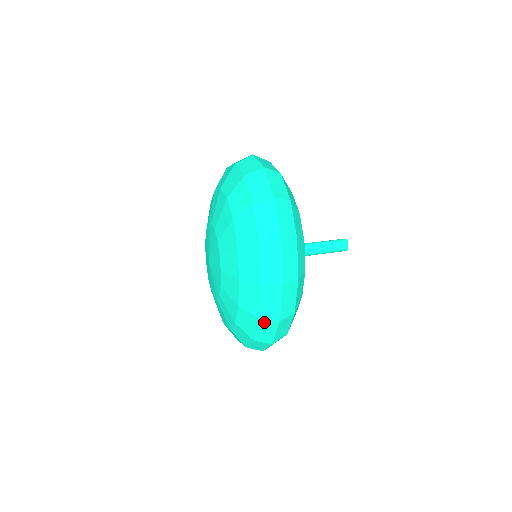
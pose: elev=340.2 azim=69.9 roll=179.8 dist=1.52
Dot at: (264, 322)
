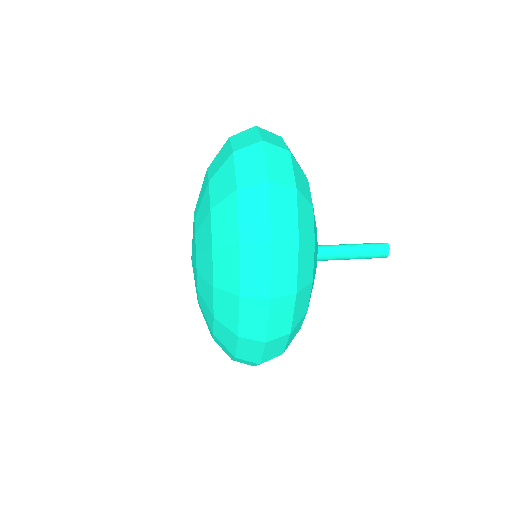
Dot at: (241, 359)
